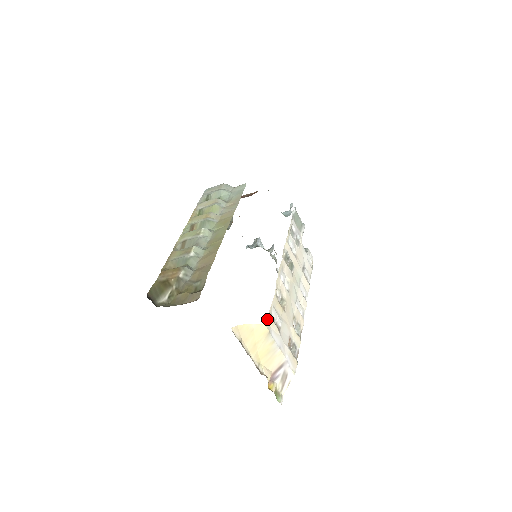
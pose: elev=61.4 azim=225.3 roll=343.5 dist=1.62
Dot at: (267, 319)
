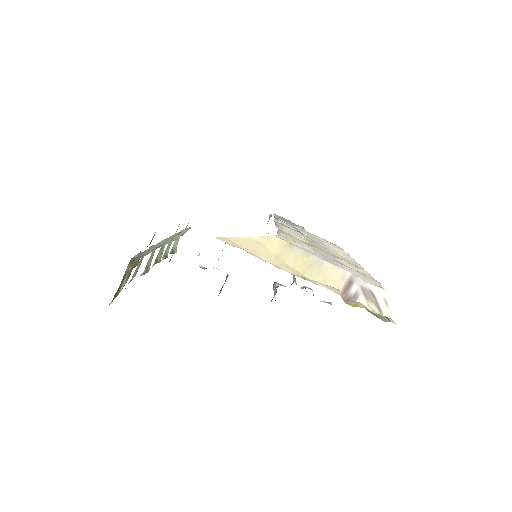
Dot at: (277, 236)
